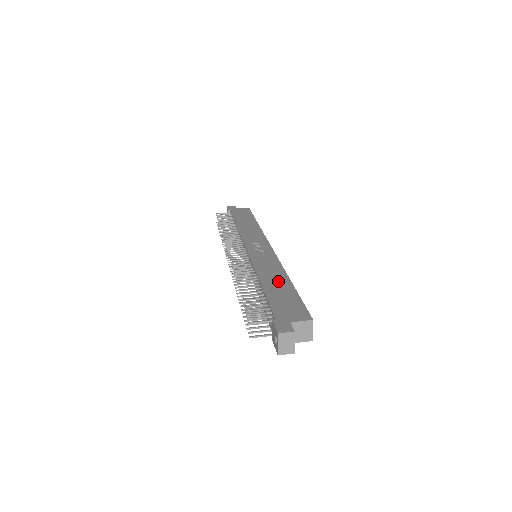
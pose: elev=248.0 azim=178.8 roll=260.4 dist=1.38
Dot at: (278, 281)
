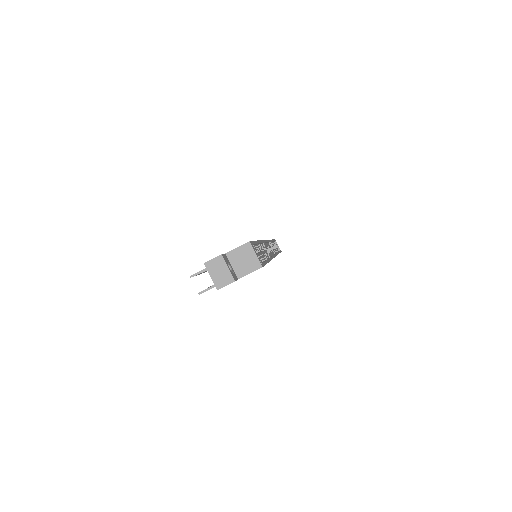
Dot at: occluded
